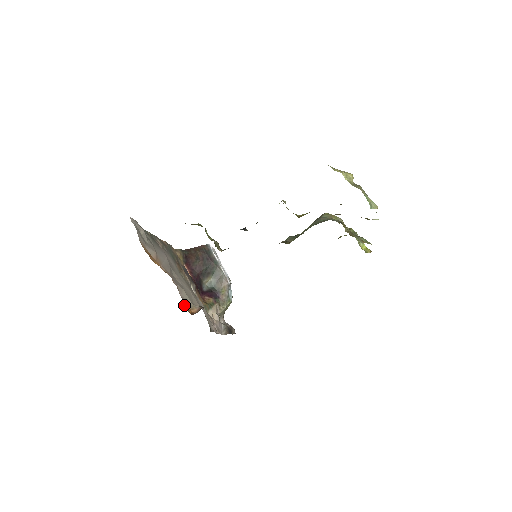
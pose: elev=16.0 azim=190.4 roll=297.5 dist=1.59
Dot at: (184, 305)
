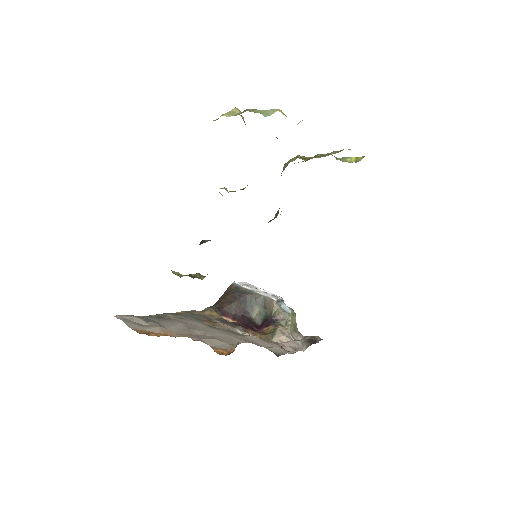
Dot at: occluded
